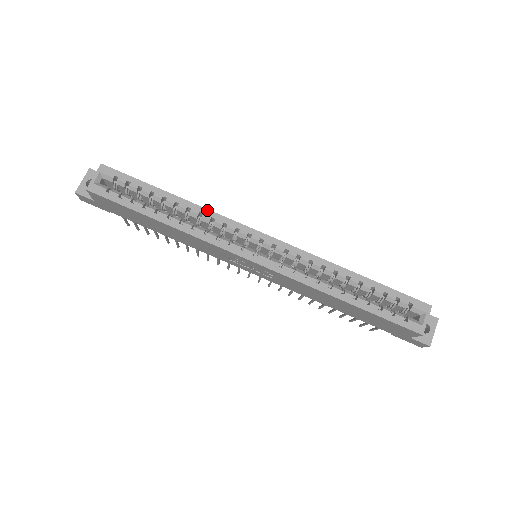
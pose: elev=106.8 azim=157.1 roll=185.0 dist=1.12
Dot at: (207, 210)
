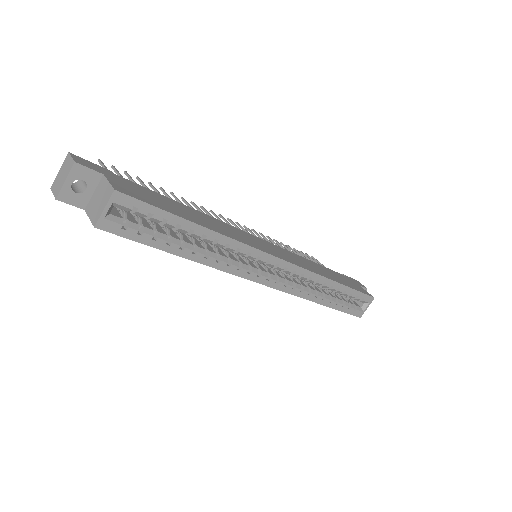
Dot at: (235, 241)
